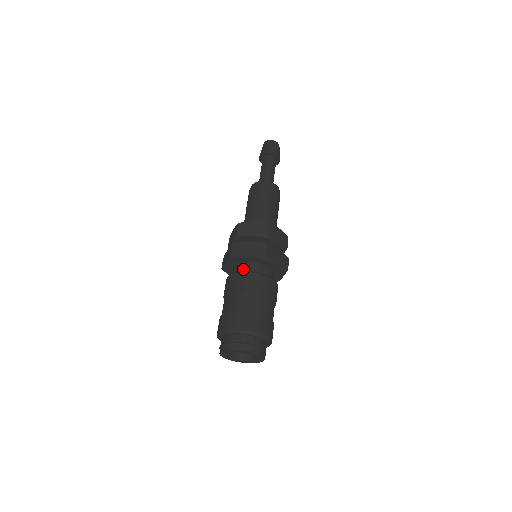
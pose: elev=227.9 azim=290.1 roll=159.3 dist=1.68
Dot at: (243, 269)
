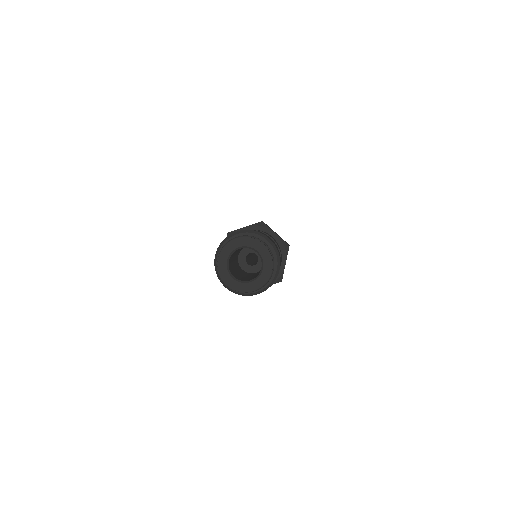
Dot at: occluded
